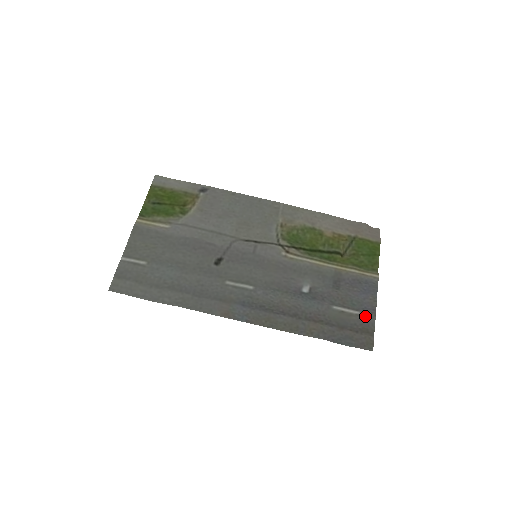
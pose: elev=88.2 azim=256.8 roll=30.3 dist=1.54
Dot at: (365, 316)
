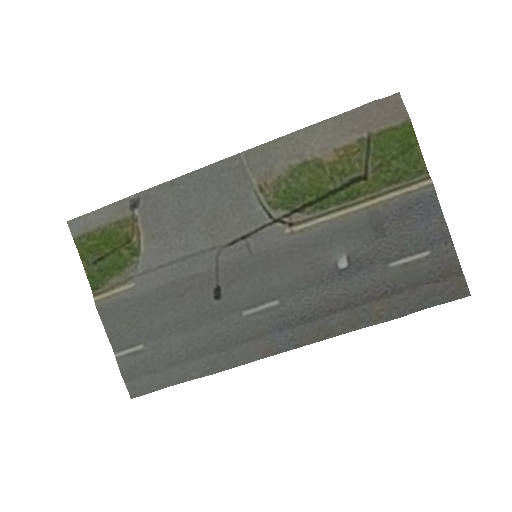
Dot at: (439, 253)
